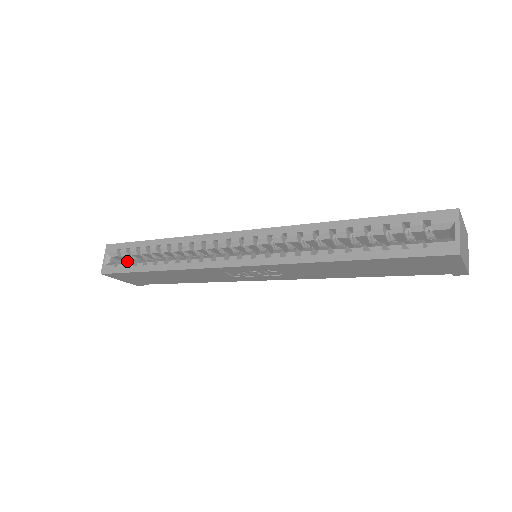
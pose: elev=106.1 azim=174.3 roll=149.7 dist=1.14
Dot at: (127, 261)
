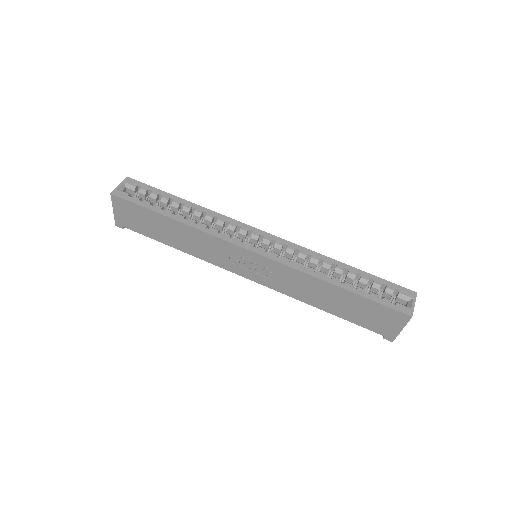
Dot at: occluded
